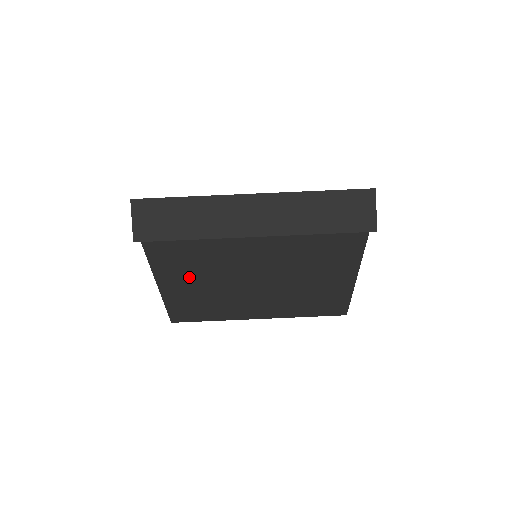
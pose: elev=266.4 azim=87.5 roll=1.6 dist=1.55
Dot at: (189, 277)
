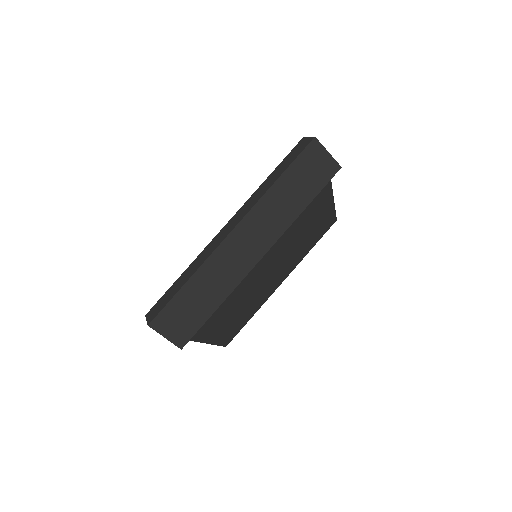
Dot at: (223, 317)
